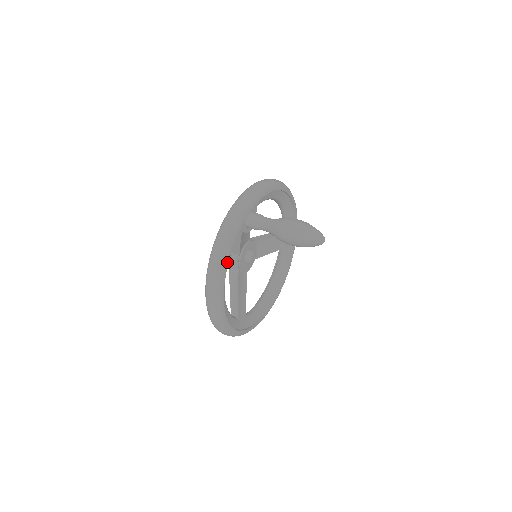
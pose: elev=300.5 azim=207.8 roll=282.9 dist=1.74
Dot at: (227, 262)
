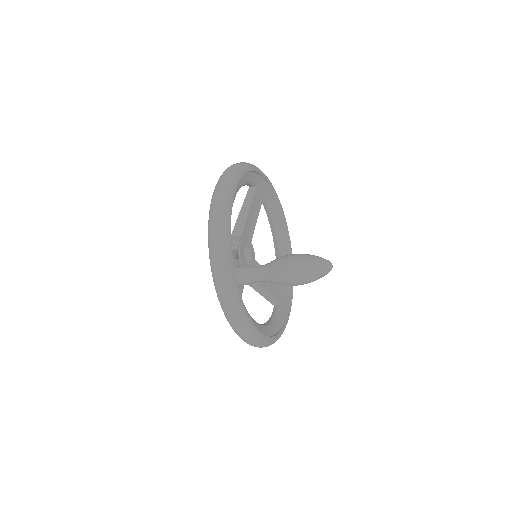
Dot at: (254, 328)
